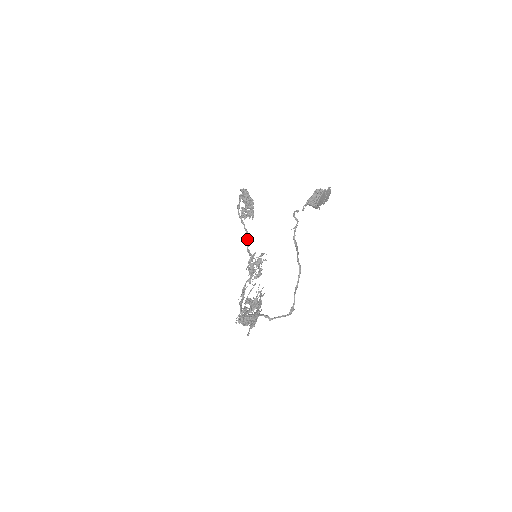
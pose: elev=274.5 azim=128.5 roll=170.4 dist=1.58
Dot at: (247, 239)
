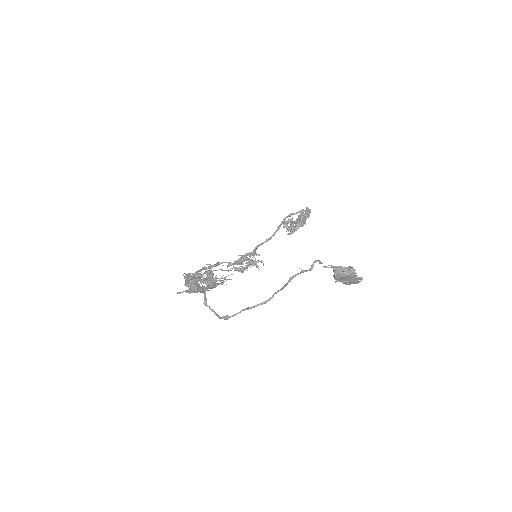
Dot at: (267, 240)
